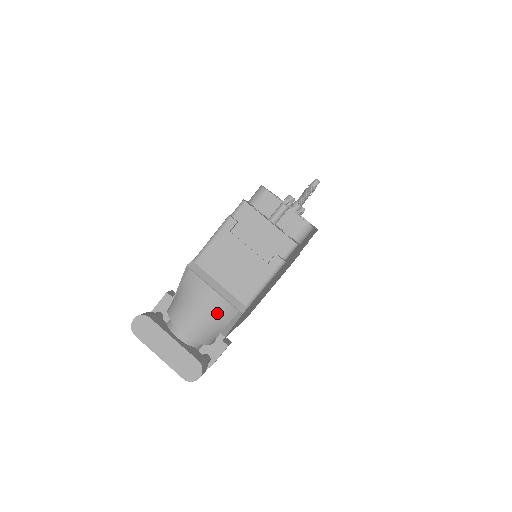
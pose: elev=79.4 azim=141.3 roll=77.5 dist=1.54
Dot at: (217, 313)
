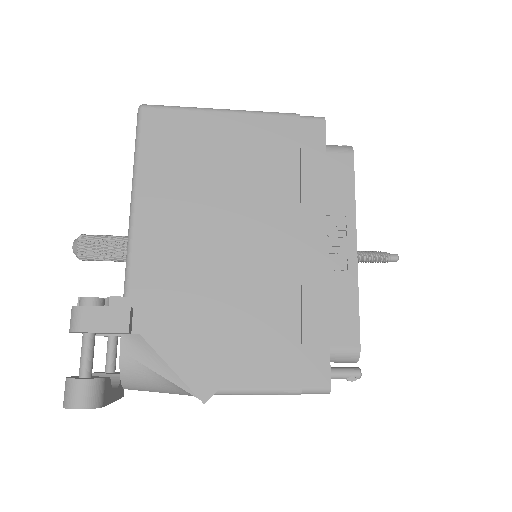
Dot at: occluded
